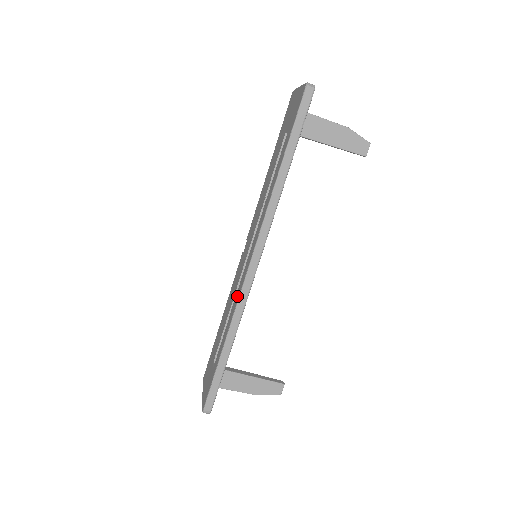
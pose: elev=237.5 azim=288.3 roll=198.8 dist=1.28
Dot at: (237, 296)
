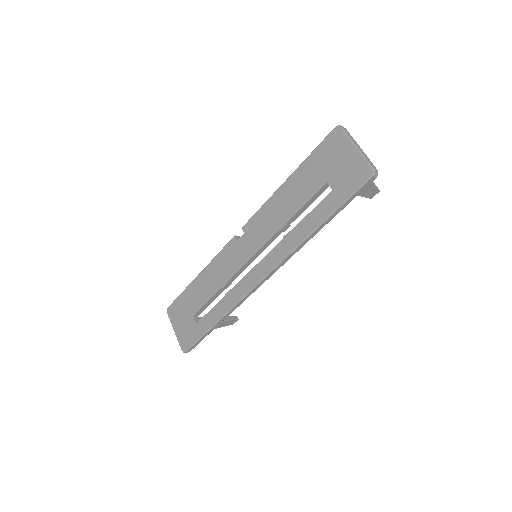
Dot at: (239, 292)
